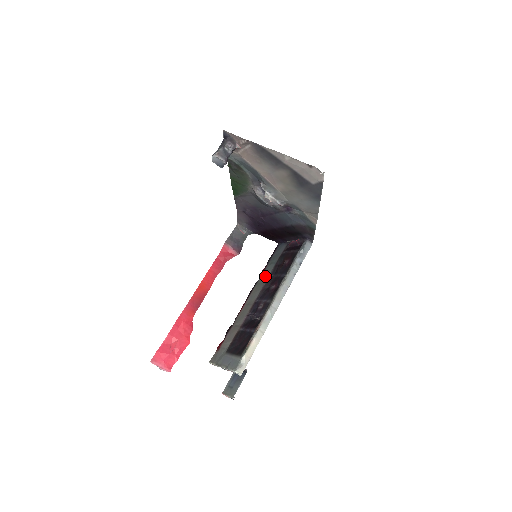
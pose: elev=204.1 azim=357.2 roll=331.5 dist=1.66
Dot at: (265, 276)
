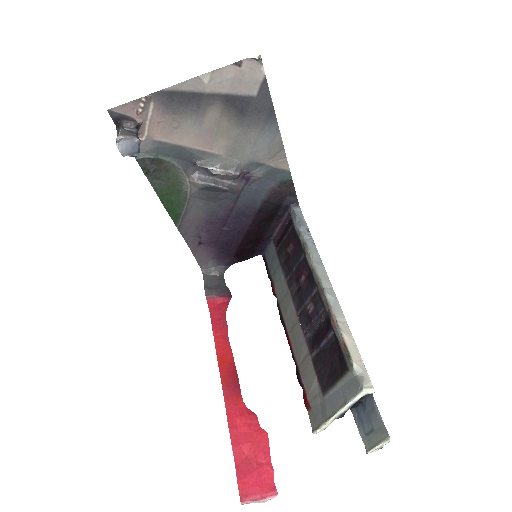
Dot at: (281, 286)
